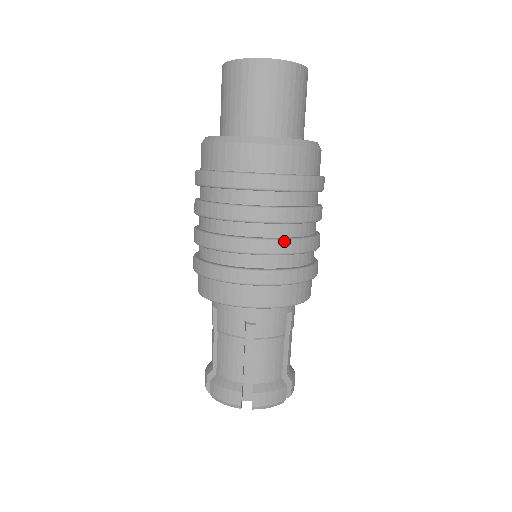
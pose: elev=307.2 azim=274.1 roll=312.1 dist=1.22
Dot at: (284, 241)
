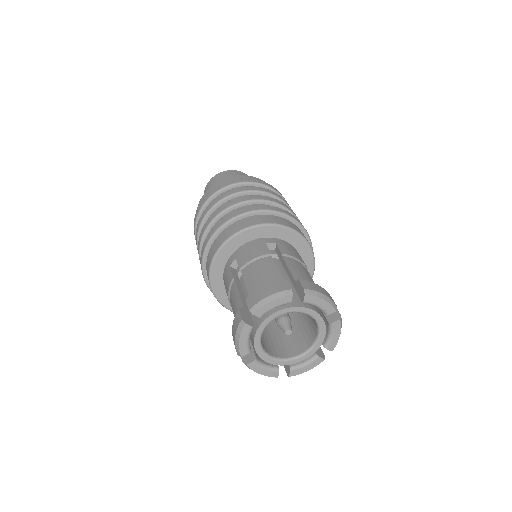
Dot at: (279, 201)
